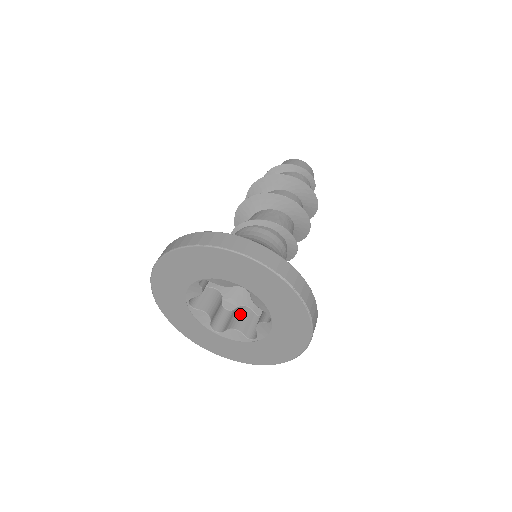
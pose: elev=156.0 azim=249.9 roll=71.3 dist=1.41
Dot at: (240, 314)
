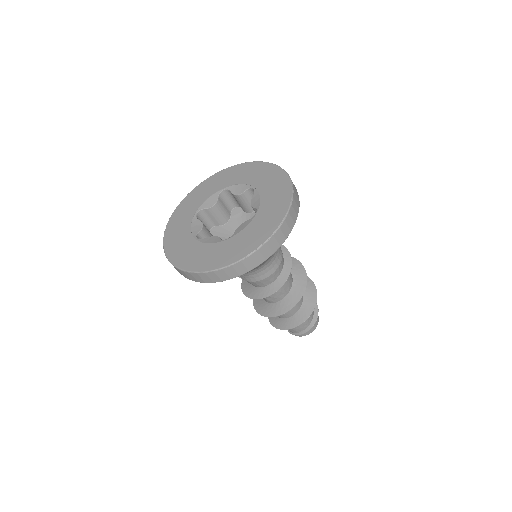
Dot at: occluded
